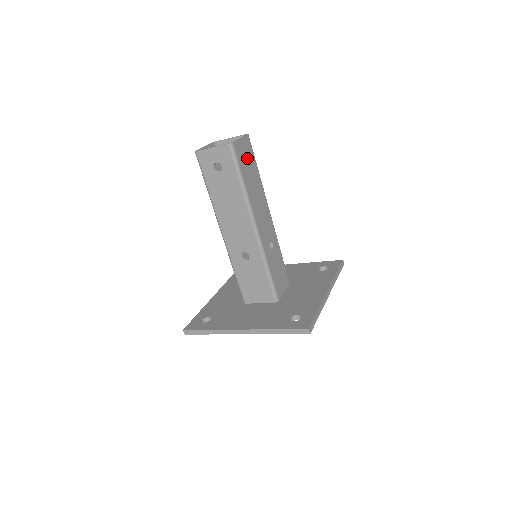
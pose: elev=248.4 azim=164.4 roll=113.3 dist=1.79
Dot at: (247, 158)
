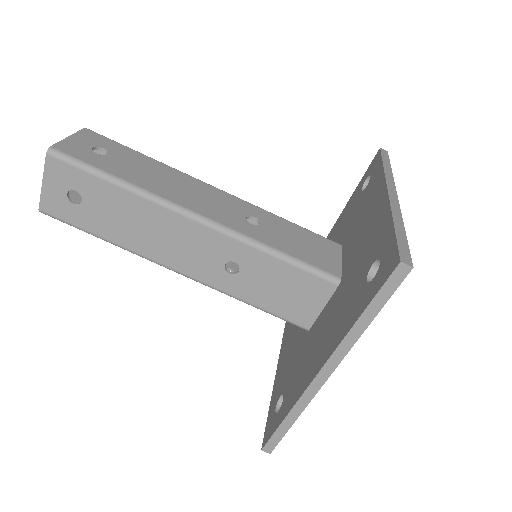
Dot at: (105, 152)
